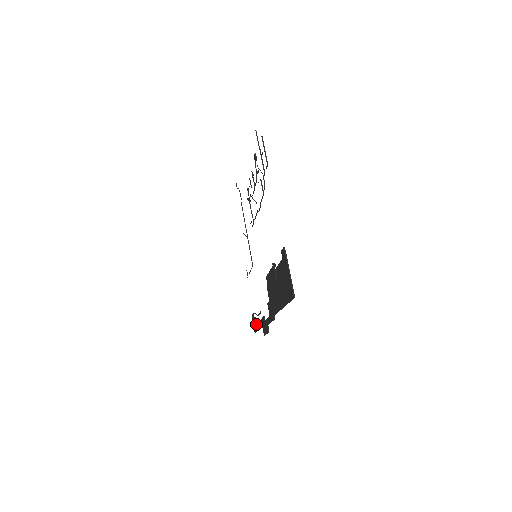
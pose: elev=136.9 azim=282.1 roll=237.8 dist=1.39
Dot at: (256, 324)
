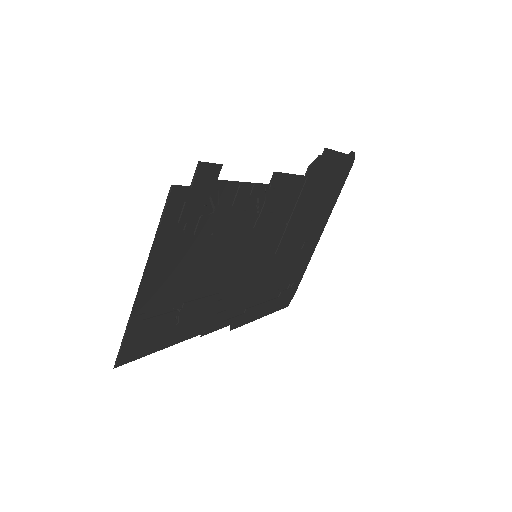
Dot at: (279, 296)
